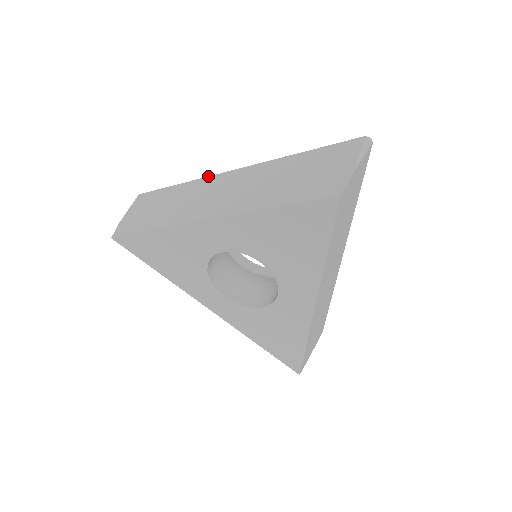
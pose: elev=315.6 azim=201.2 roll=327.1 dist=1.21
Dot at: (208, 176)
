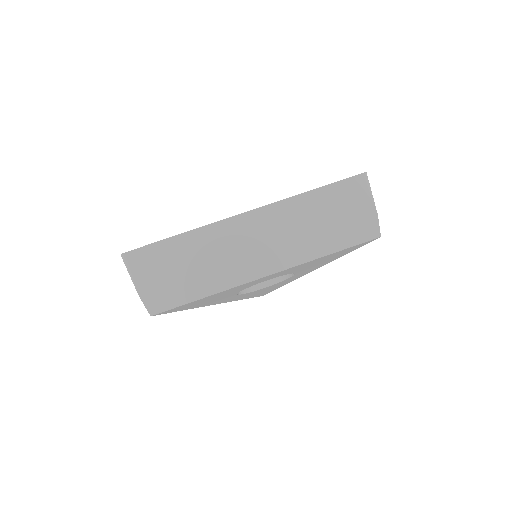
Dot at: (218, 221)
